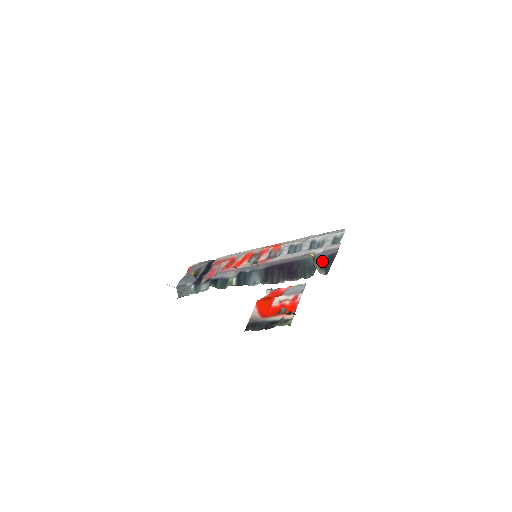
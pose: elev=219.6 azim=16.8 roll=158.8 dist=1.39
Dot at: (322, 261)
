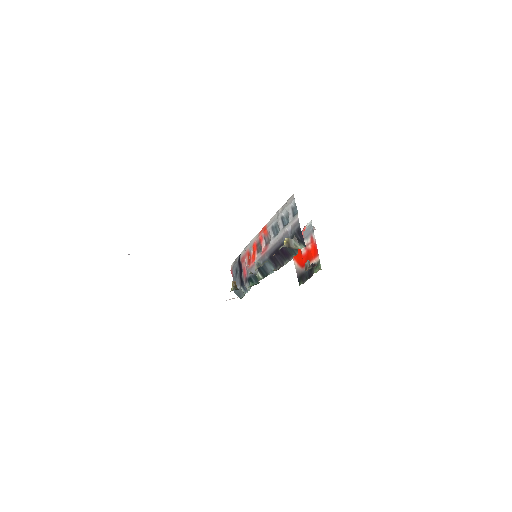
Dot at: (296, 237)
